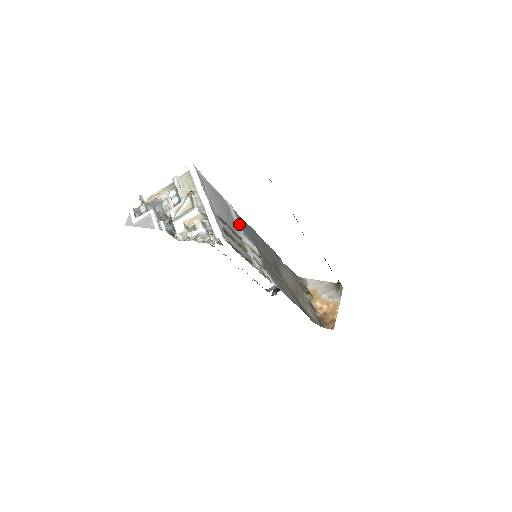
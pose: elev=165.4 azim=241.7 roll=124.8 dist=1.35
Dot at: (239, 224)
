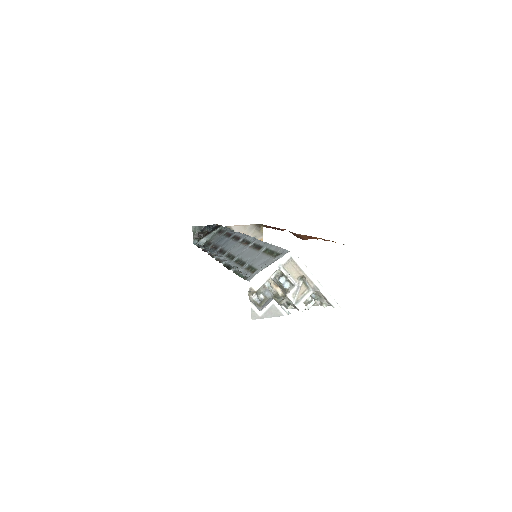
Dot at: occluded
